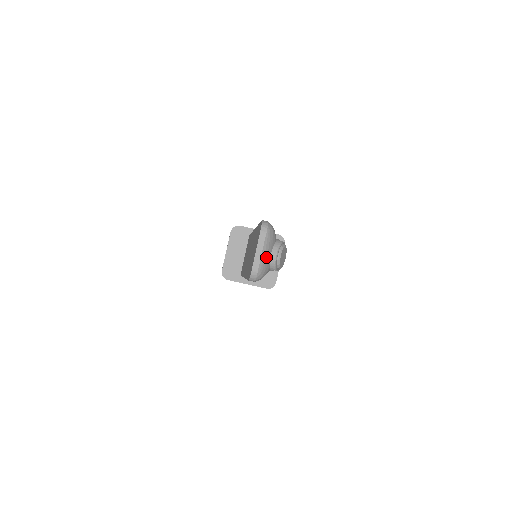
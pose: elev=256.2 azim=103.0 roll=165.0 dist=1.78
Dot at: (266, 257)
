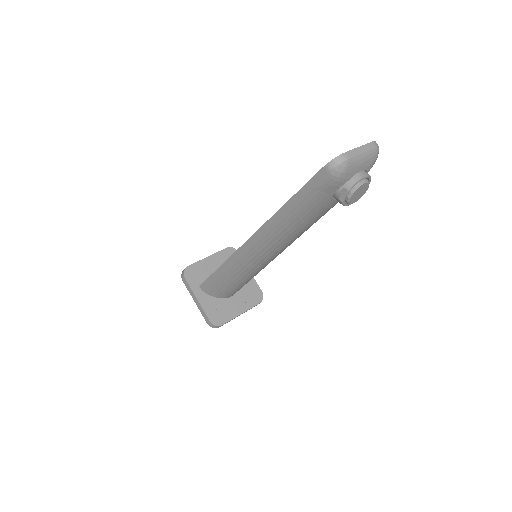
Dot at: (359, 163)
